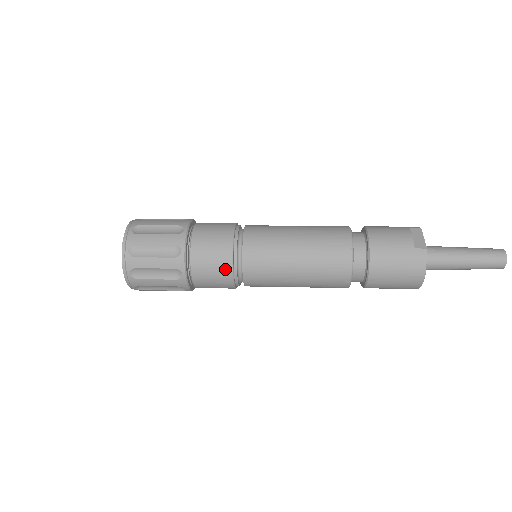
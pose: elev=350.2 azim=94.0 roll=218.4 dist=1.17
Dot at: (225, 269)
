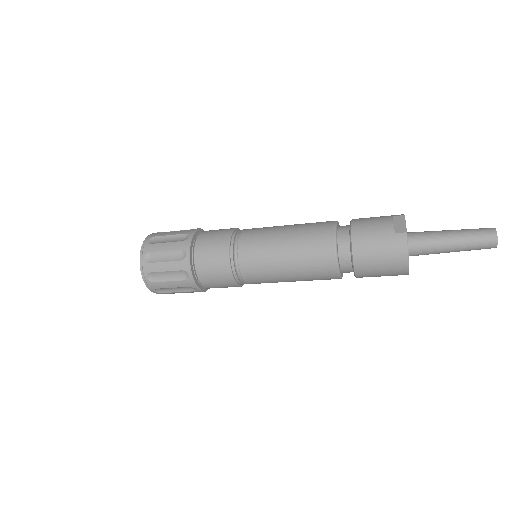
Dot at: (224, 267)
